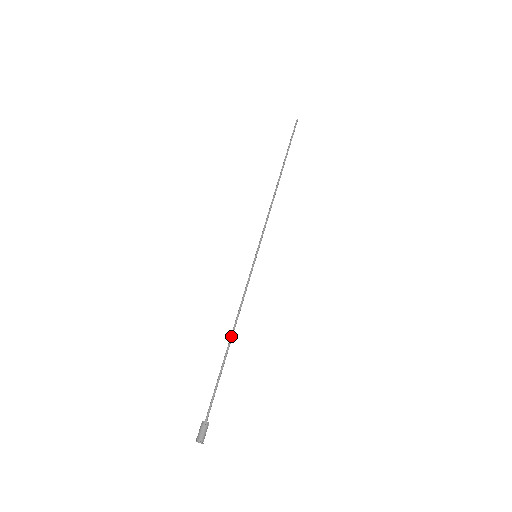
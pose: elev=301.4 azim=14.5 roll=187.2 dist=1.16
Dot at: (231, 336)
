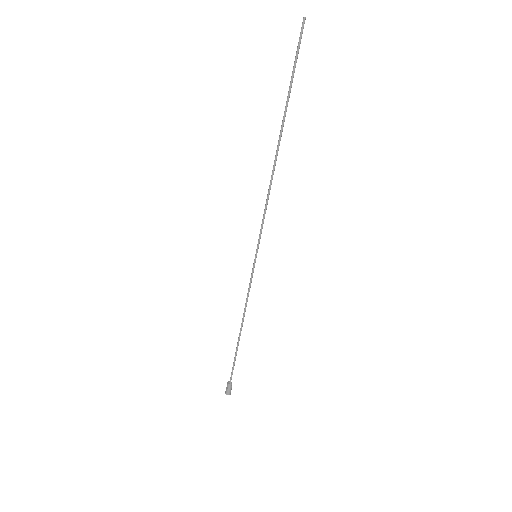
Dot at: occluded
